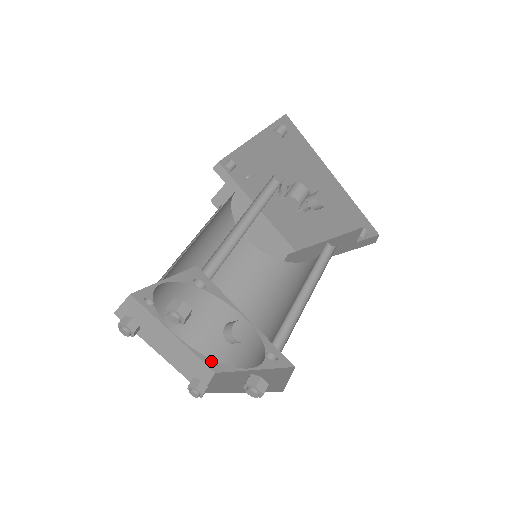
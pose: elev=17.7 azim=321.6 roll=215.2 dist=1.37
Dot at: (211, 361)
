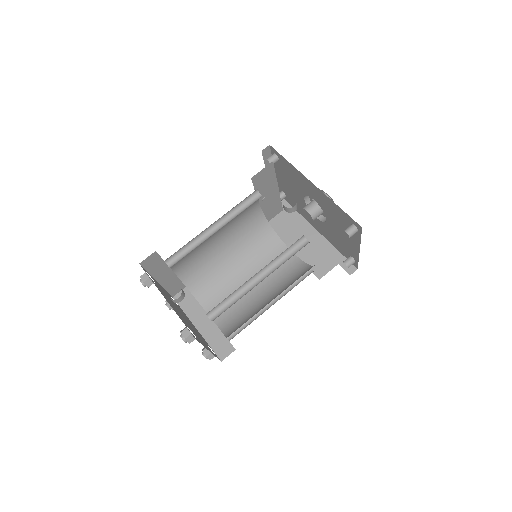
Dot at: (229, 338)
